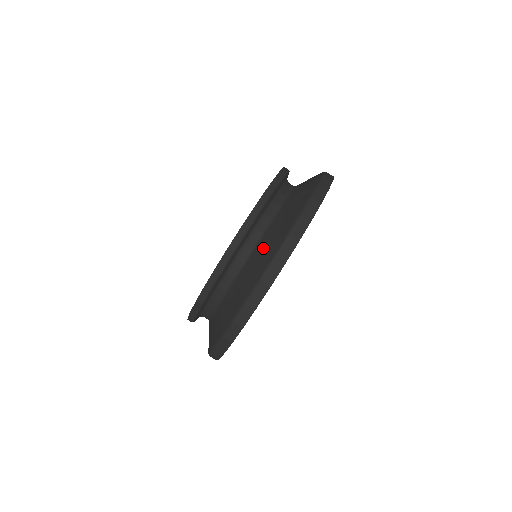
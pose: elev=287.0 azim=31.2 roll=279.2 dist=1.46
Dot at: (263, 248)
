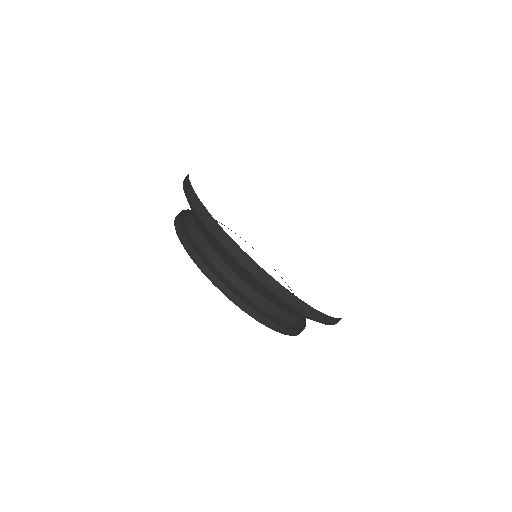
Dot at: occluded
